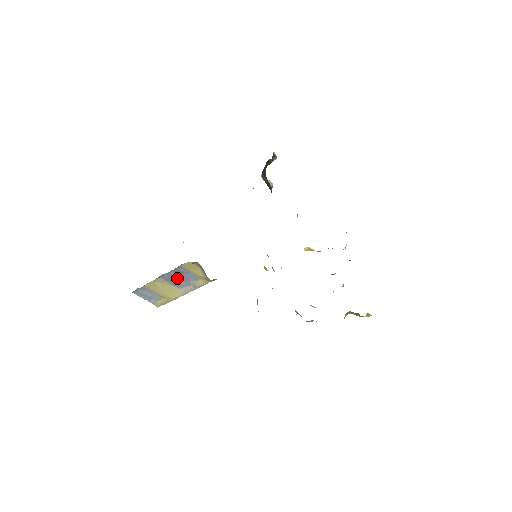
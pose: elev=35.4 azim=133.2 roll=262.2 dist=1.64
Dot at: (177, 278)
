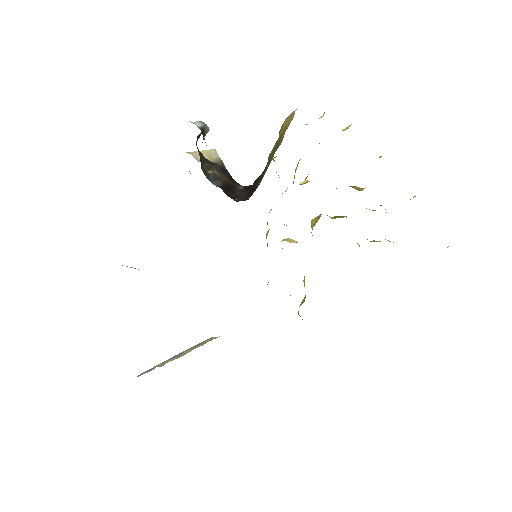
Dot at: occluded
